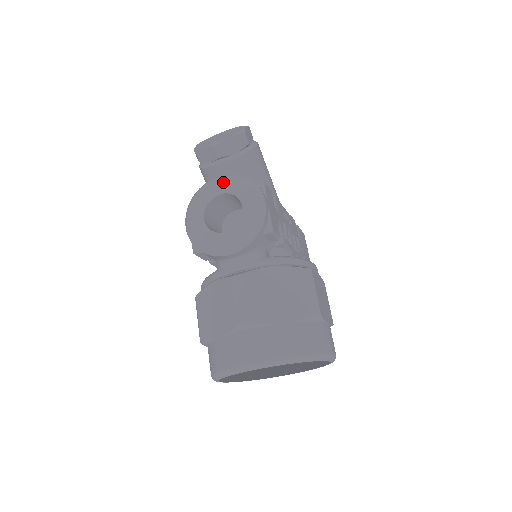
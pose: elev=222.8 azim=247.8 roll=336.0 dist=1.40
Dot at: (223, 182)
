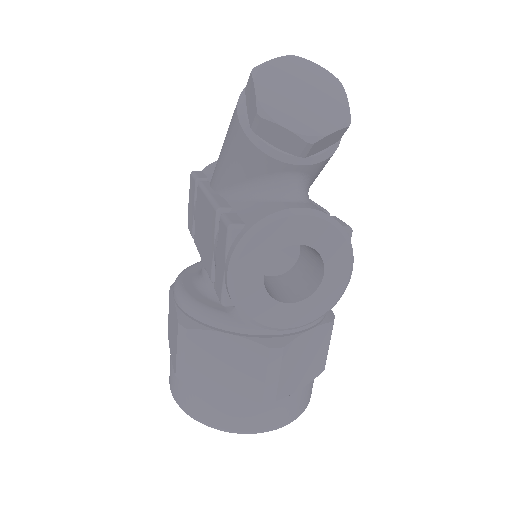
Dot at: (310, 226)
